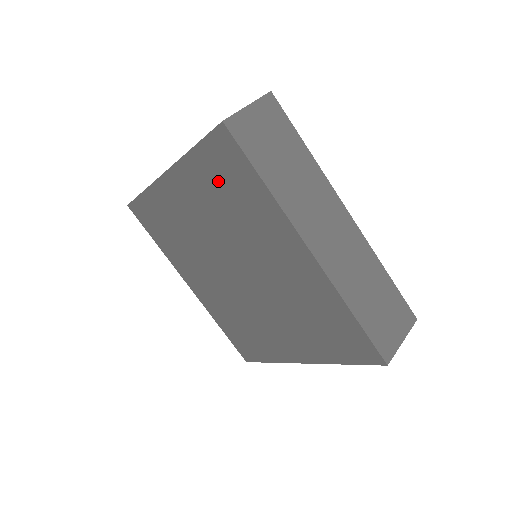
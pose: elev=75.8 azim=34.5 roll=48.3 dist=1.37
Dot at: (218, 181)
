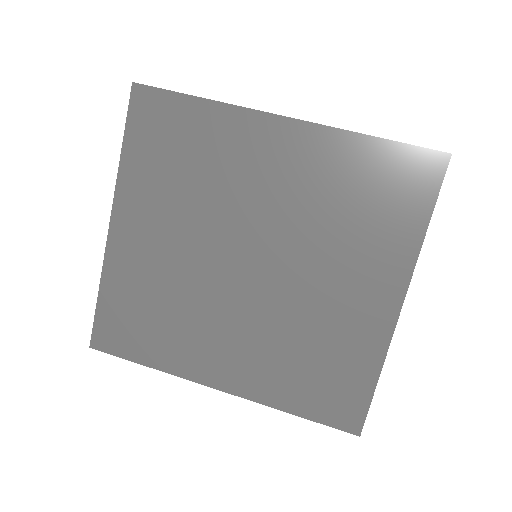
Dot at: (162, 155)
